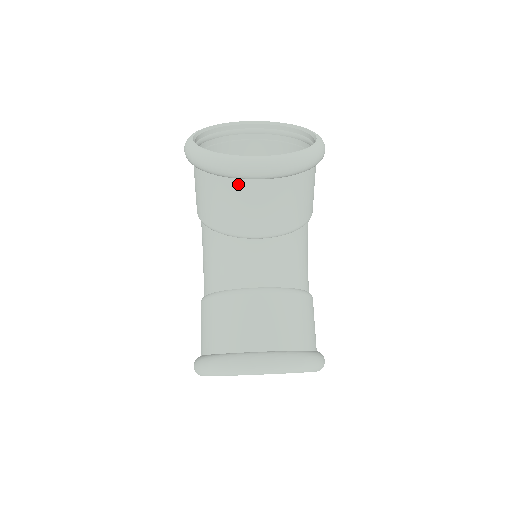
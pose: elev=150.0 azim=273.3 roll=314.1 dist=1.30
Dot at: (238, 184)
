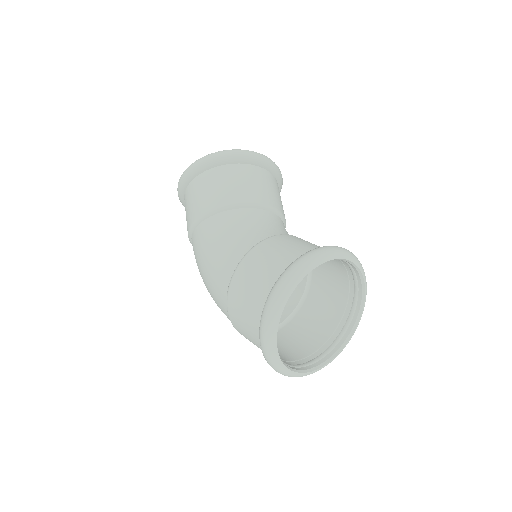
Dot at: (254, 169)
